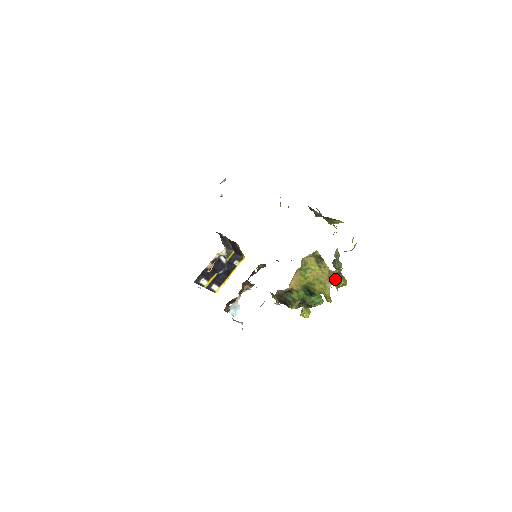
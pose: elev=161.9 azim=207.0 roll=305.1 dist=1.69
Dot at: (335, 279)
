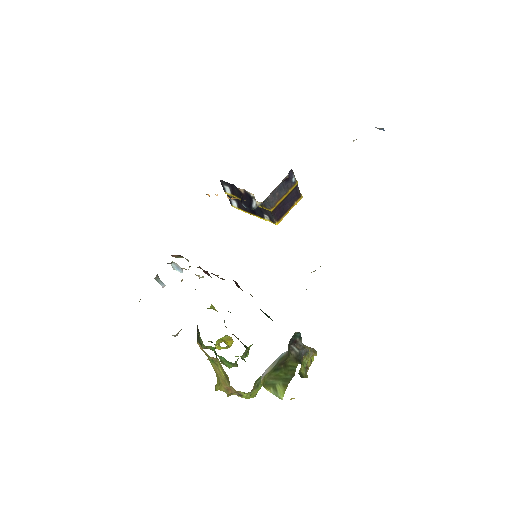
Dot at: (235, 392)
